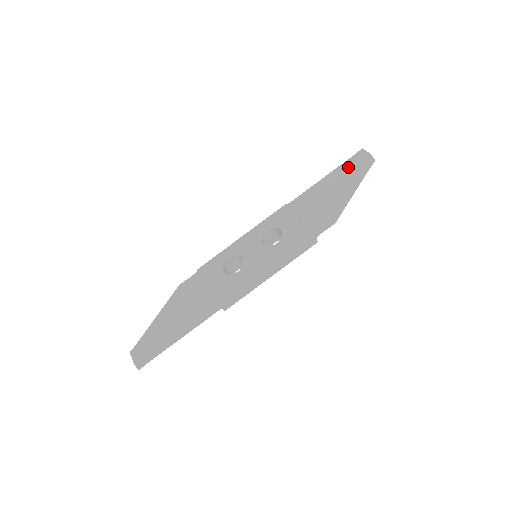
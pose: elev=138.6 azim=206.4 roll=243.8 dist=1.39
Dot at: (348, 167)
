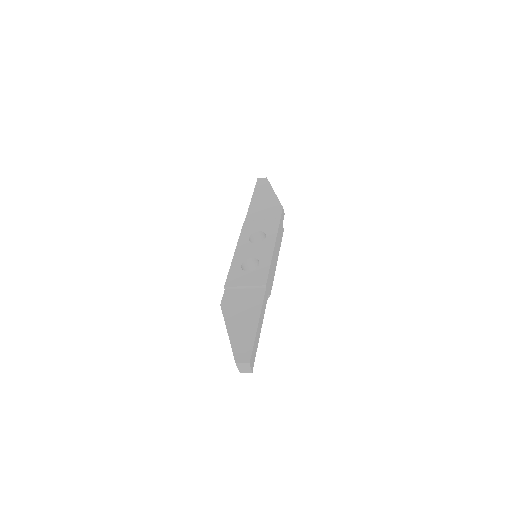
Dot at: (260, 188)
